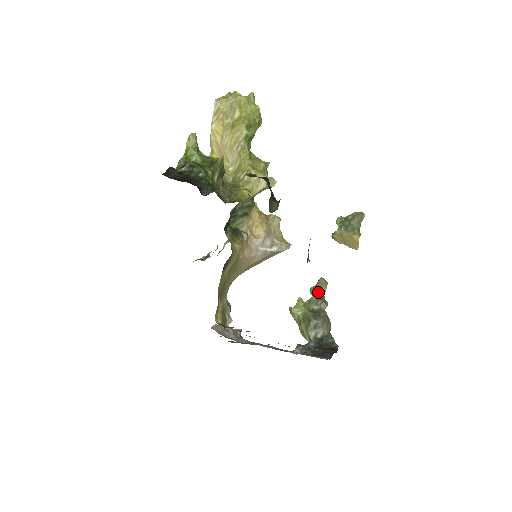
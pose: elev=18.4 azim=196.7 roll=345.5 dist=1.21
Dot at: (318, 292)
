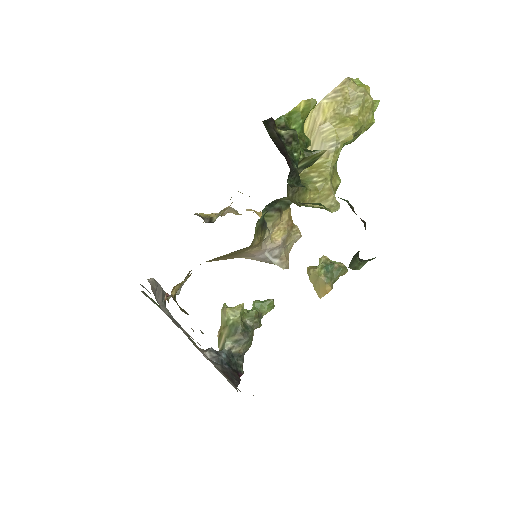
Dot at: (261, 309)
